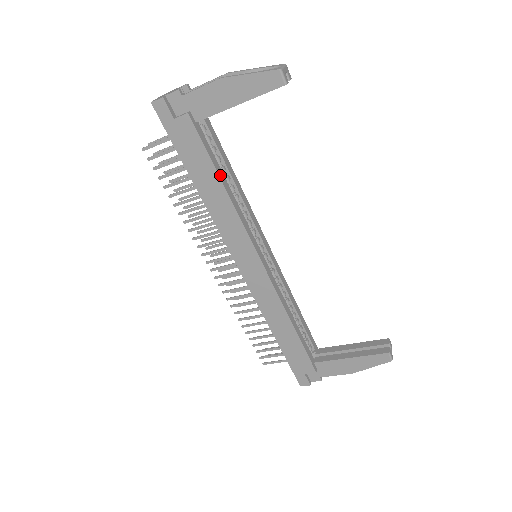
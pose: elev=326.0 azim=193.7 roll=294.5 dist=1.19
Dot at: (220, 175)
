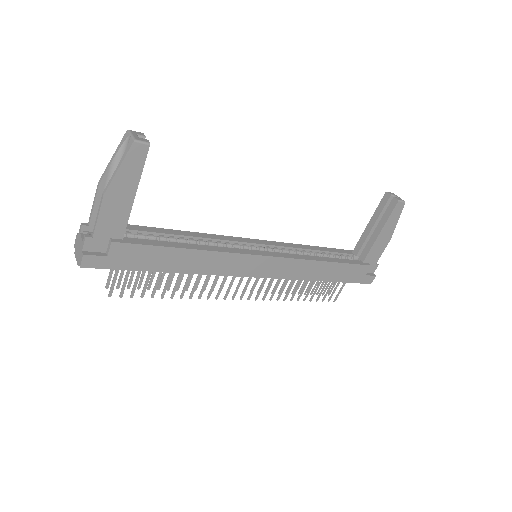
Dot at: (178, 247)
